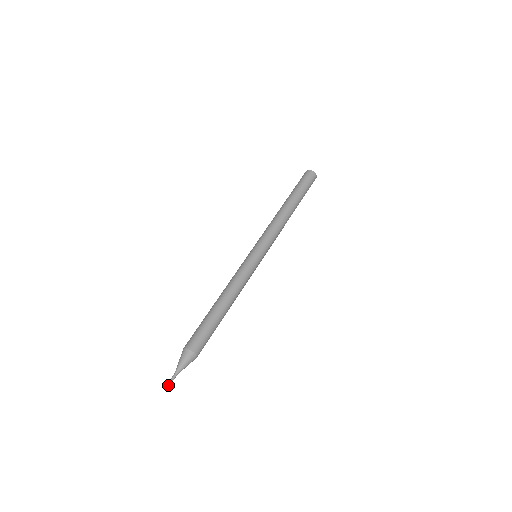
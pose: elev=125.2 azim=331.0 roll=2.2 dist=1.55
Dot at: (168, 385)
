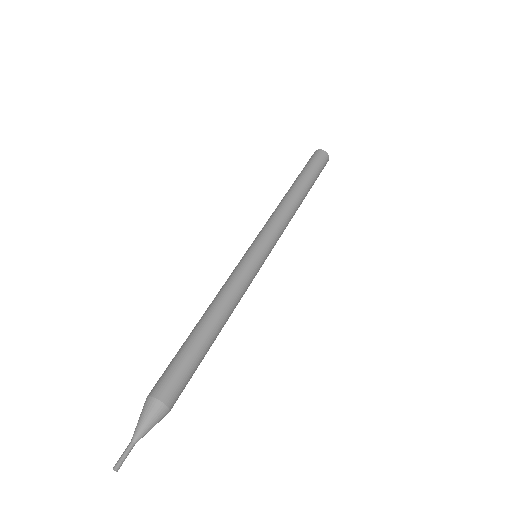
Dot at: (120, 464)
